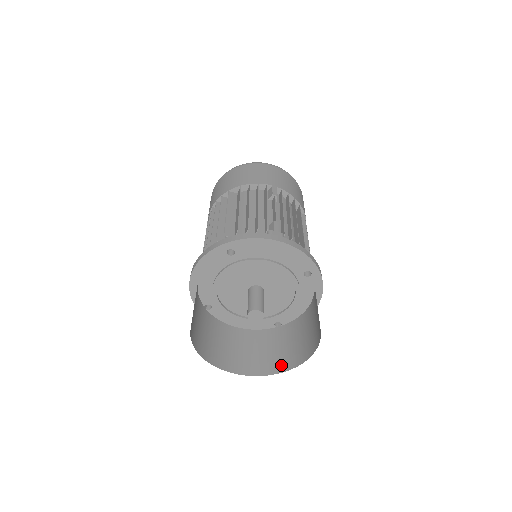
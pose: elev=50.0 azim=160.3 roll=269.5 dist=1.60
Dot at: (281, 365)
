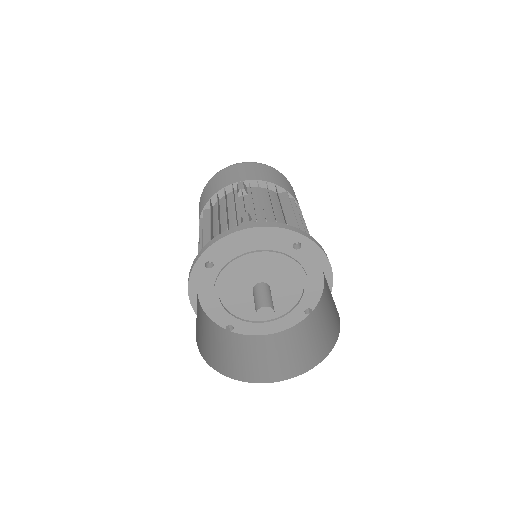
Dot at: (322, 351)
